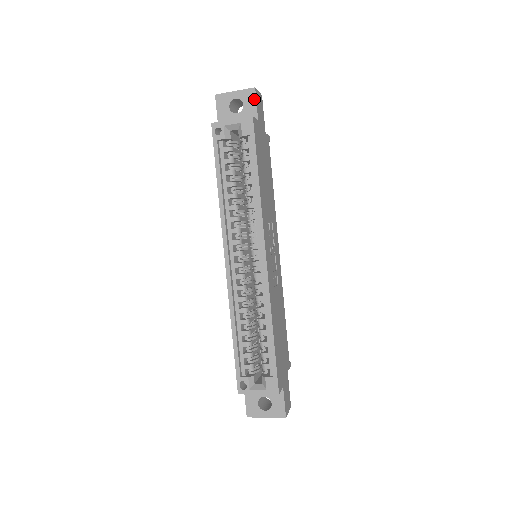
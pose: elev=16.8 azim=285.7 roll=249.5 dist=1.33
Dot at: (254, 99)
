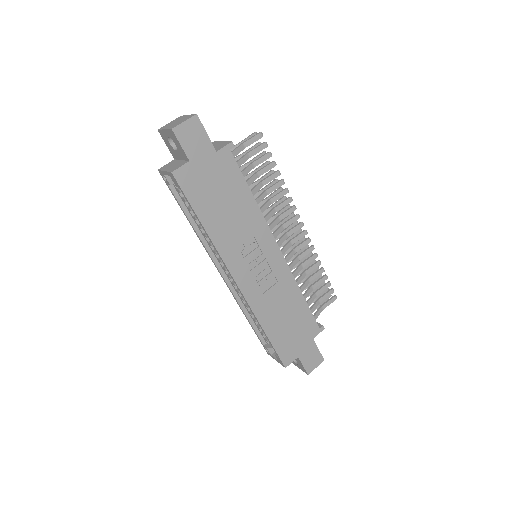
Dot at: (177, 140)
